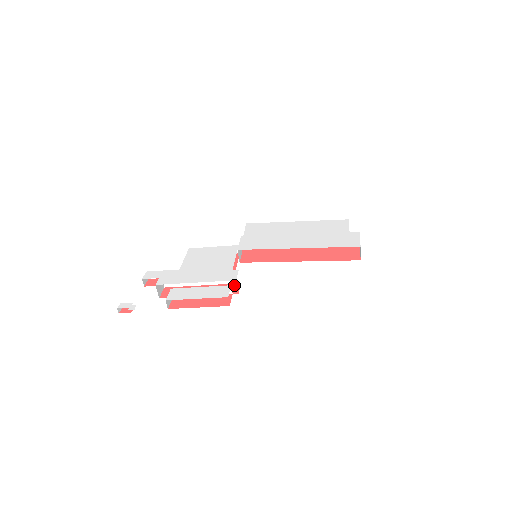
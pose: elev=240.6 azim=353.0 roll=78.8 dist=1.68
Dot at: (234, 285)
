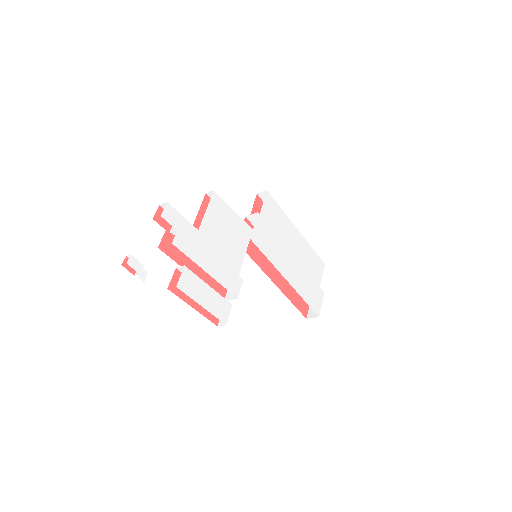
Dot at: occluded
